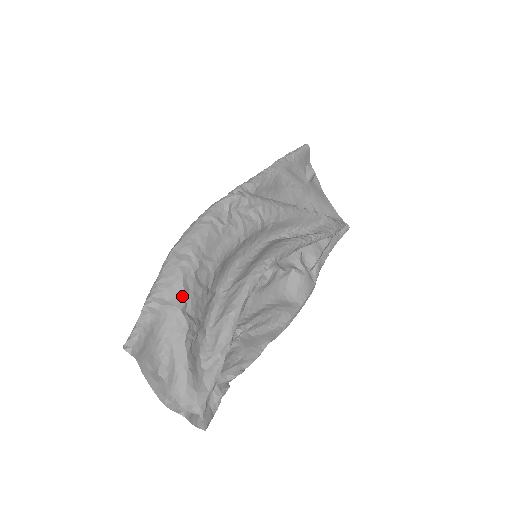
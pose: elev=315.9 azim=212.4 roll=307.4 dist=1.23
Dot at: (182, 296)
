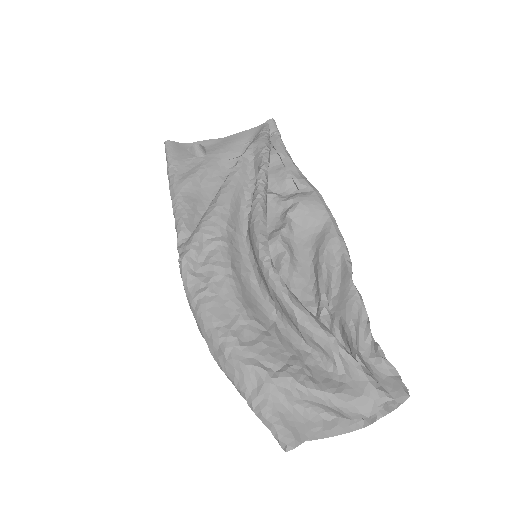
Dot at: (258, 370)
